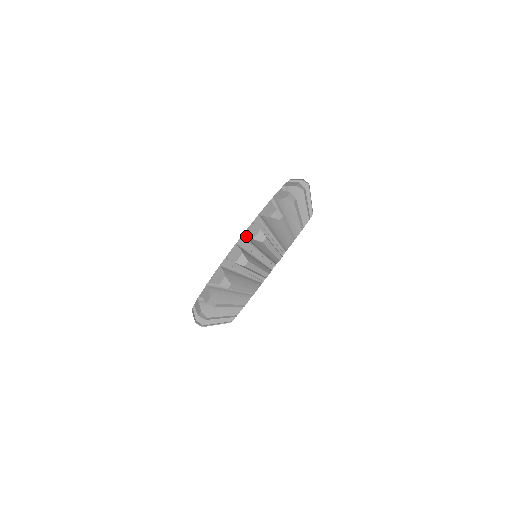
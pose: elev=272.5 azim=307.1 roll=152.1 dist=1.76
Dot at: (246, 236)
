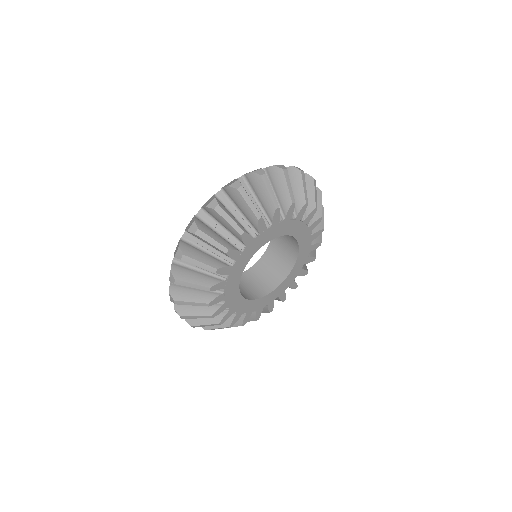
Dot at: (247, 173)
